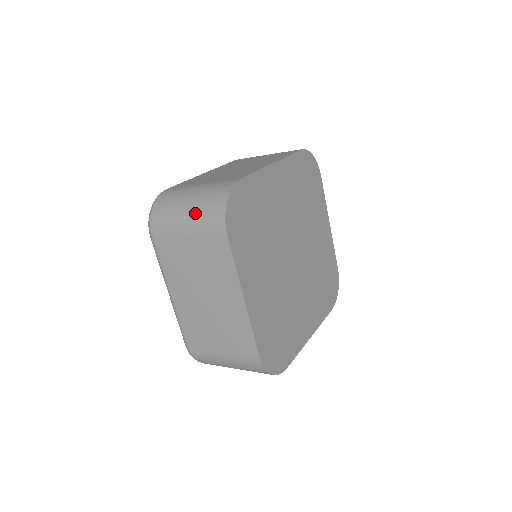
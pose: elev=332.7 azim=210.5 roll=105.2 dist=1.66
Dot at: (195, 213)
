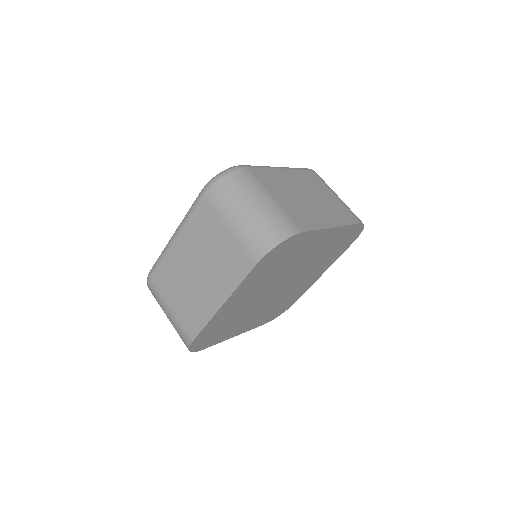
Dot at: (250, 222)
